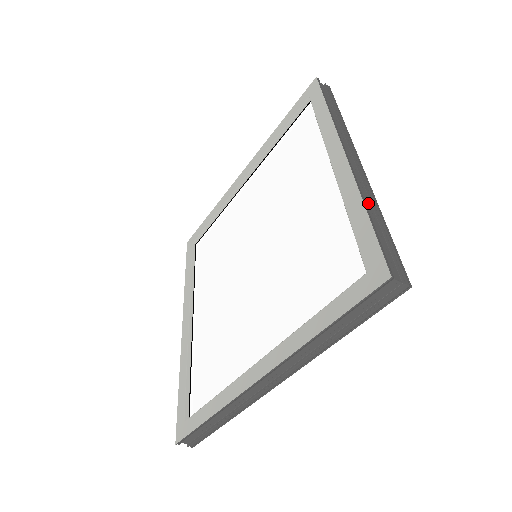
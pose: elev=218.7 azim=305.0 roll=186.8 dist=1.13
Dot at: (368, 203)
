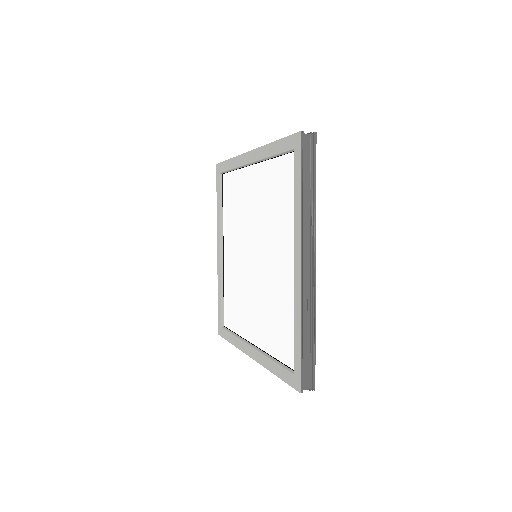
Dot at: (307, 321)
